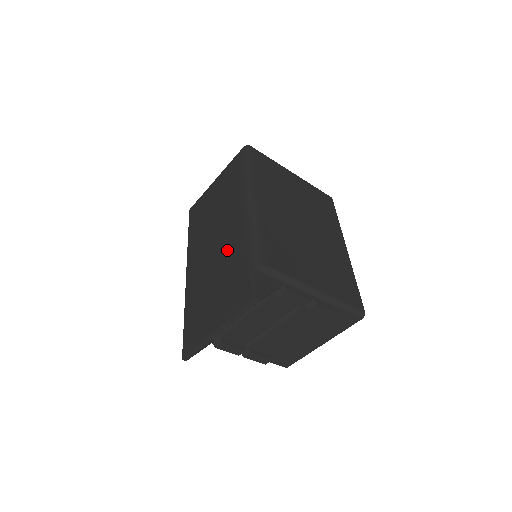
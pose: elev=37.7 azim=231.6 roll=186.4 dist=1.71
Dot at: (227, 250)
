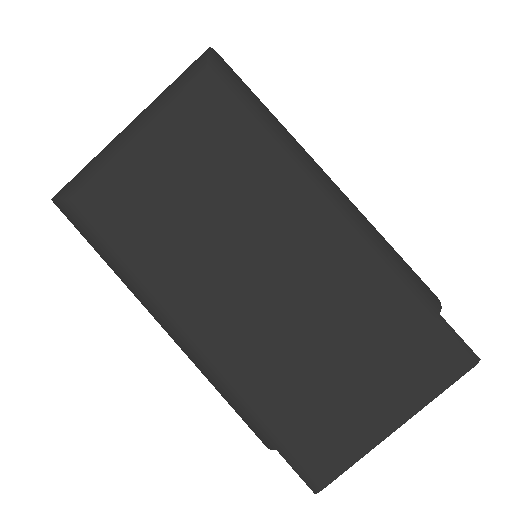
Dot at: (329, 287)
